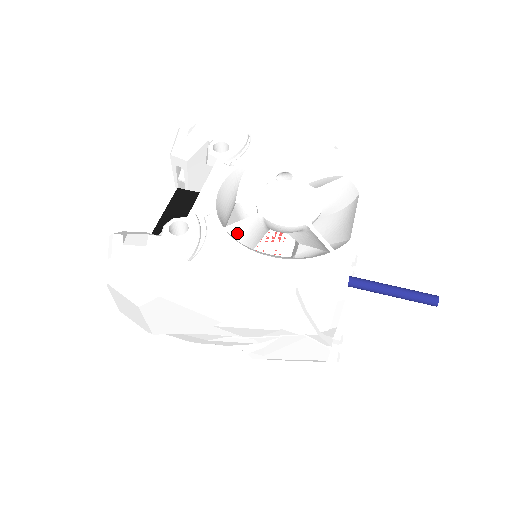
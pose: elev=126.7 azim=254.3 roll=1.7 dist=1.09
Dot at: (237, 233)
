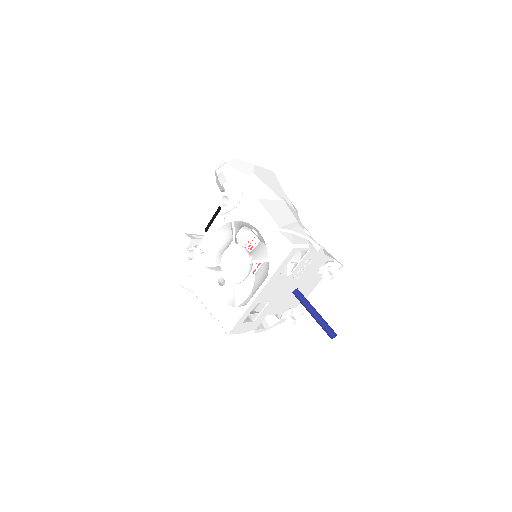
Dot at: (212, 268)
